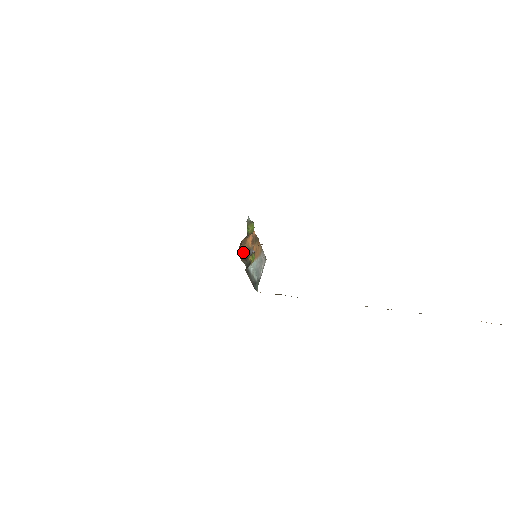
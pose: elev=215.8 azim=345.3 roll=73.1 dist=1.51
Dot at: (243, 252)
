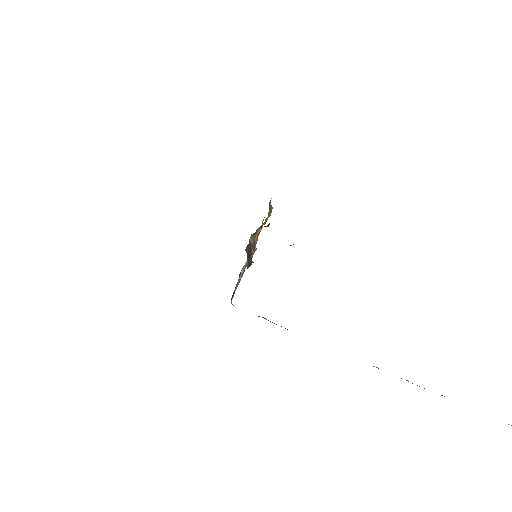
Dot at: (249, 246)
